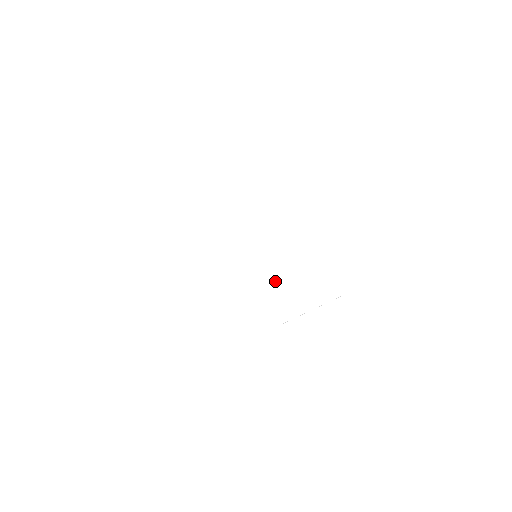
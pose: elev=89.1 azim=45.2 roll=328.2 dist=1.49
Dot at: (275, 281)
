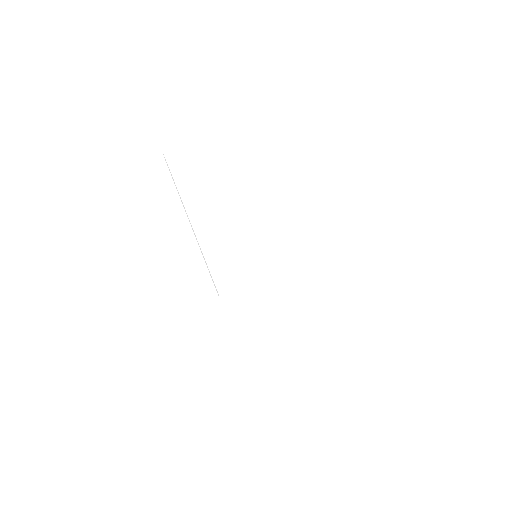
Dot at: (286, 257)
